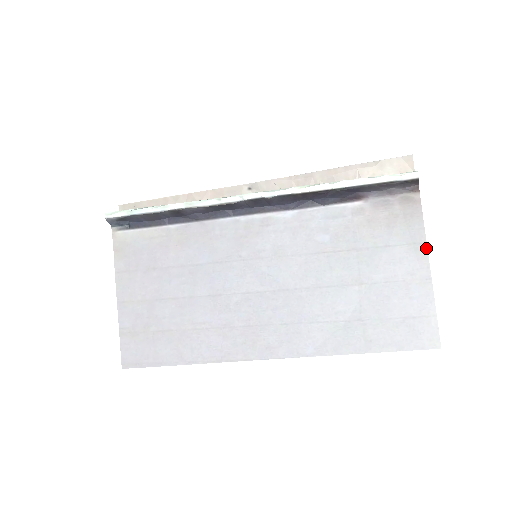
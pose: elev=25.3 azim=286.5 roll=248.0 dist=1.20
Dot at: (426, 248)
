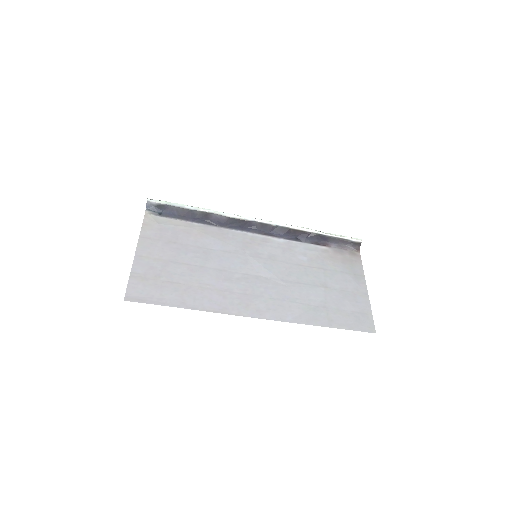
Dot at: (364, 279)
